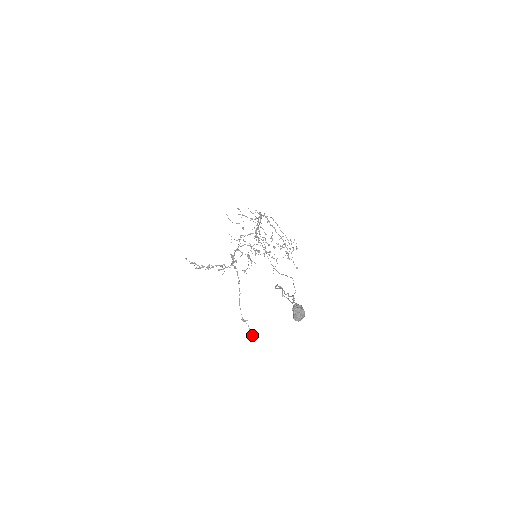
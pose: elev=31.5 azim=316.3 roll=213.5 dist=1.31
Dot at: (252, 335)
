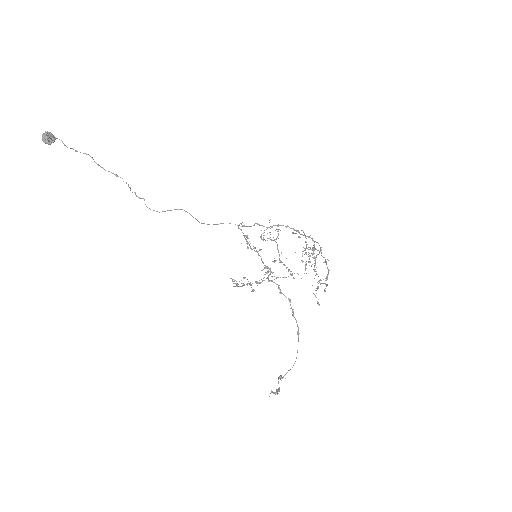
Dot at: (273, 392)
